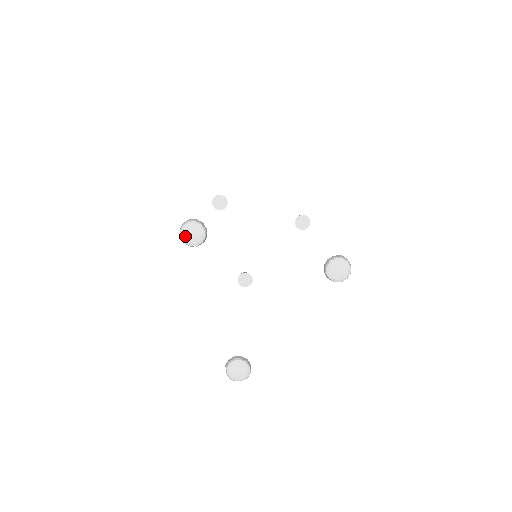
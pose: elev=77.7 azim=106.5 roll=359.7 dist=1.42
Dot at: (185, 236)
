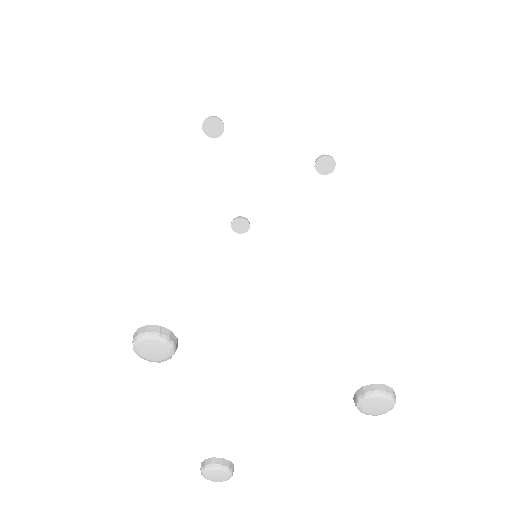
Dot at: (141, 352)
